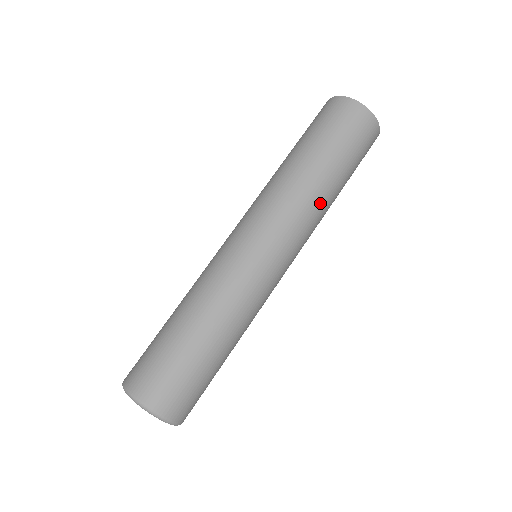
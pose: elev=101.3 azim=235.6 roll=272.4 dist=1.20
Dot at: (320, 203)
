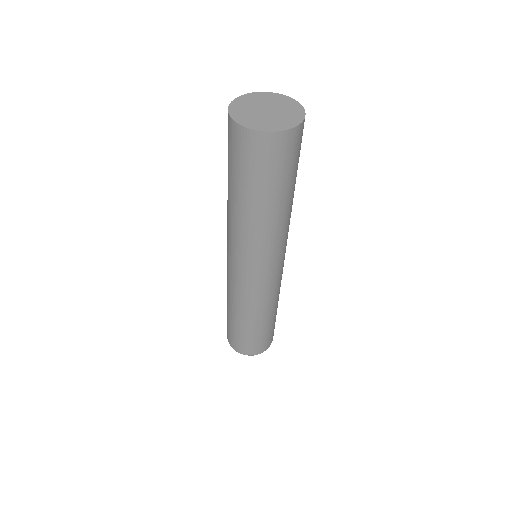
Dot at: (282, 224)
